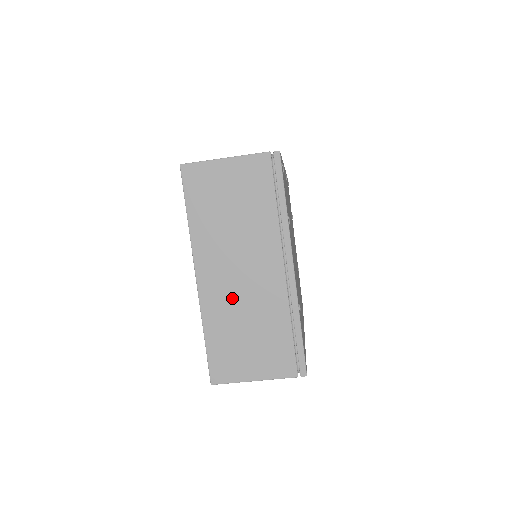
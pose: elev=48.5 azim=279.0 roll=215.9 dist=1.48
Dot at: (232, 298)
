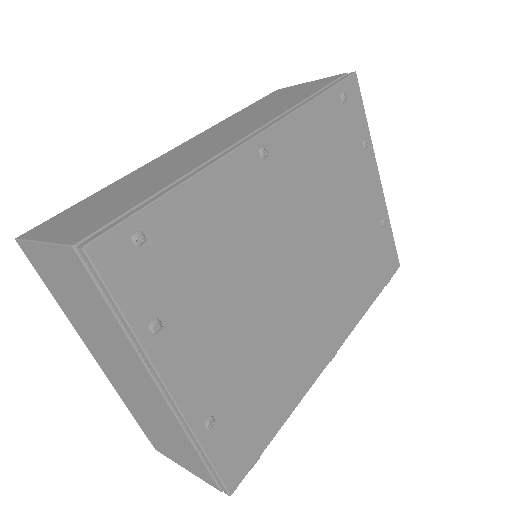
Dot at: (131, 393)
